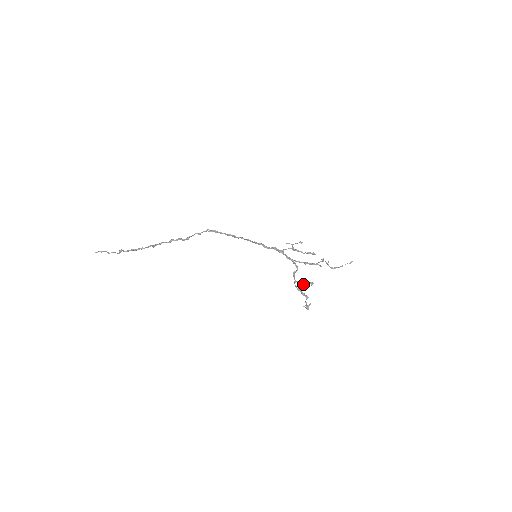
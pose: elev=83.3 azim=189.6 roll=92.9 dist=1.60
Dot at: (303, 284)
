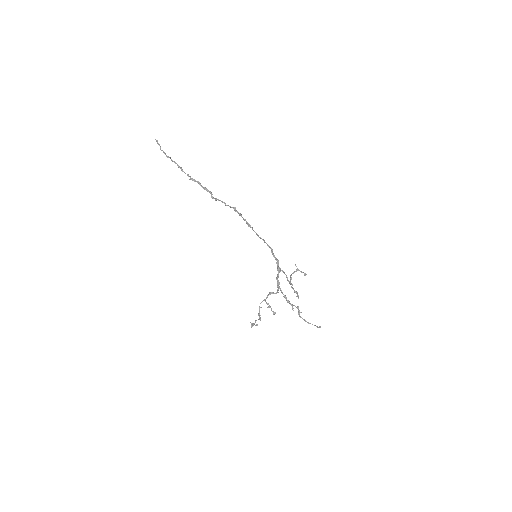
Dot at: (268, 307)
